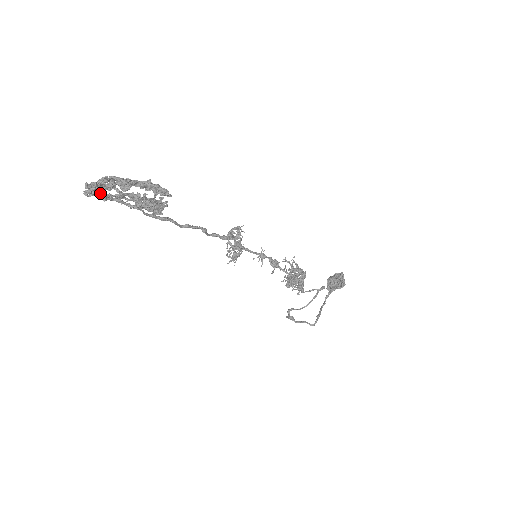
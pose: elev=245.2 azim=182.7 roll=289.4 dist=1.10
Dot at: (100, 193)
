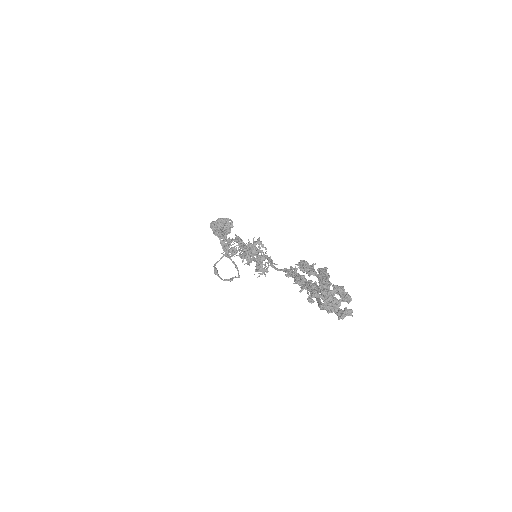
Dot at: (339, 309)
